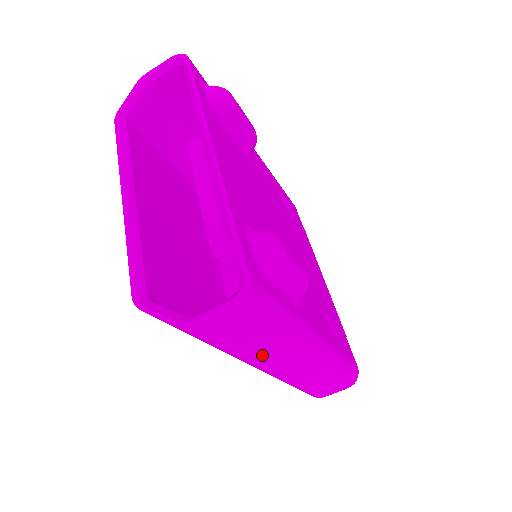
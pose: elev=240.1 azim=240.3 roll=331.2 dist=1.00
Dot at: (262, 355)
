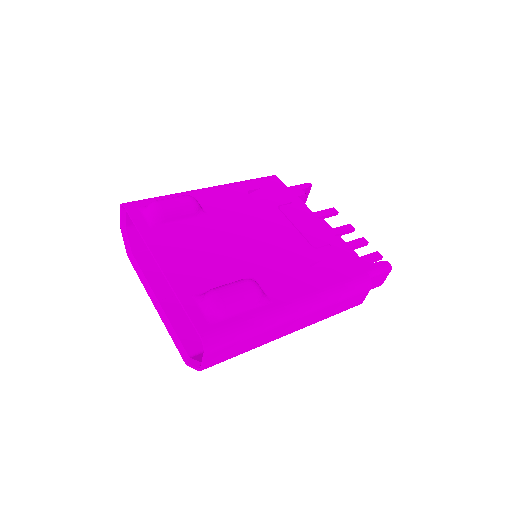
Dot at: (265, 340)
